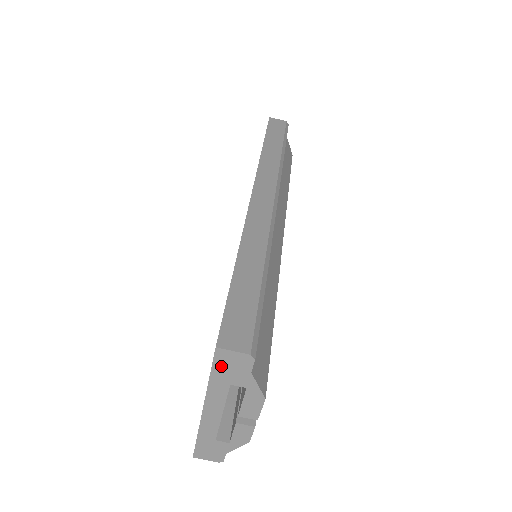
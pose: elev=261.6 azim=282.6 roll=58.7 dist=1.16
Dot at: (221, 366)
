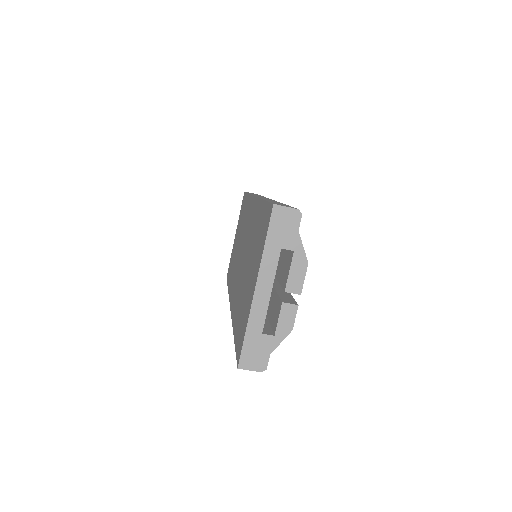
Dot at: (276, 226)
